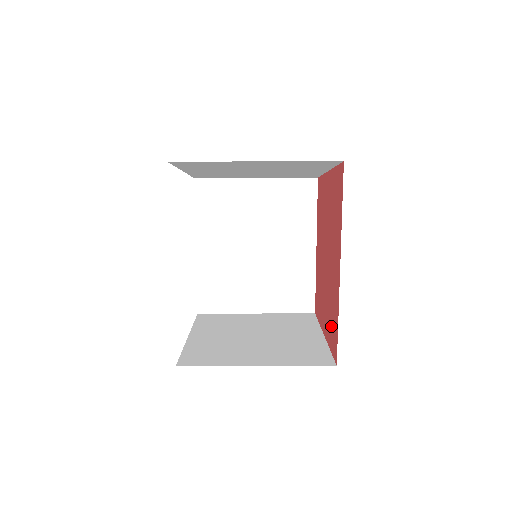
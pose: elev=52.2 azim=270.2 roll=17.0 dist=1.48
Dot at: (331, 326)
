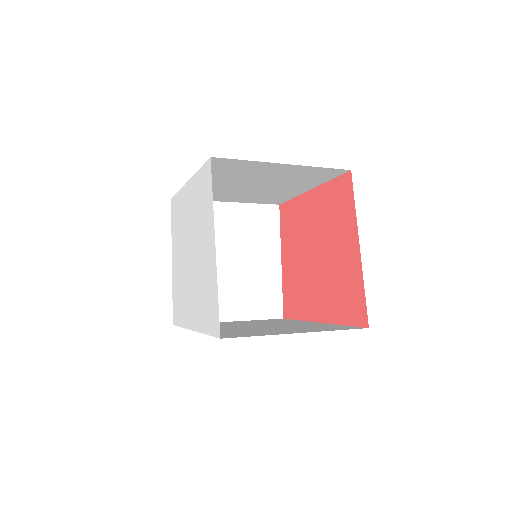
Dot at: (291, 293)
